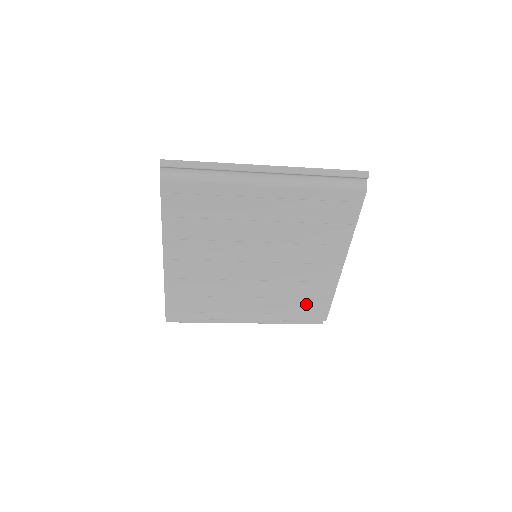
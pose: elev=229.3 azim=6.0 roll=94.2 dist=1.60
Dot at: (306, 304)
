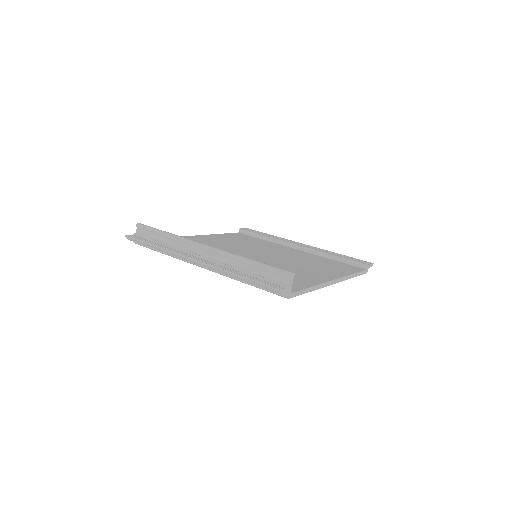
Dot at: occluded
